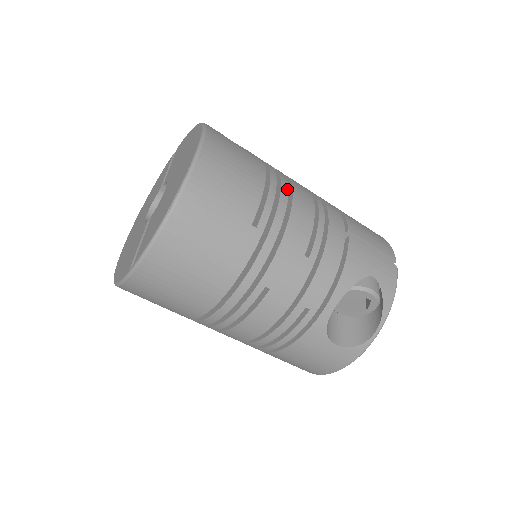
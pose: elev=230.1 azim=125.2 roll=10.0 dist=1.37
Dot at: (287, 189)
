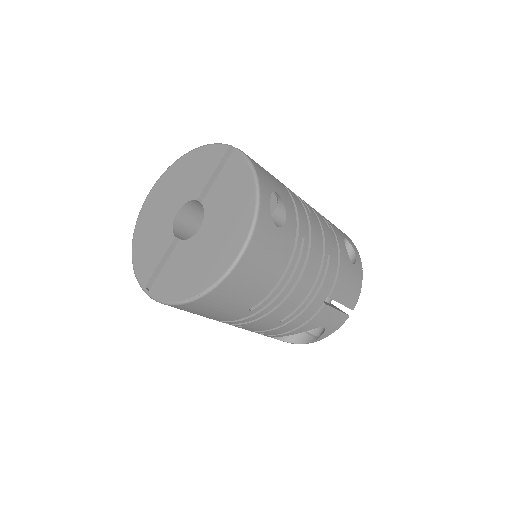
Dot at: (297, 277)
